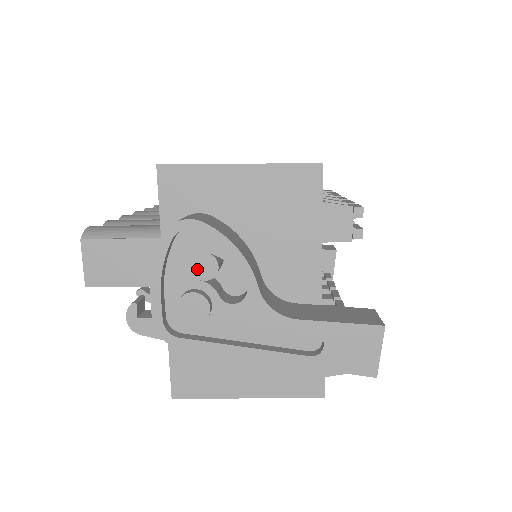
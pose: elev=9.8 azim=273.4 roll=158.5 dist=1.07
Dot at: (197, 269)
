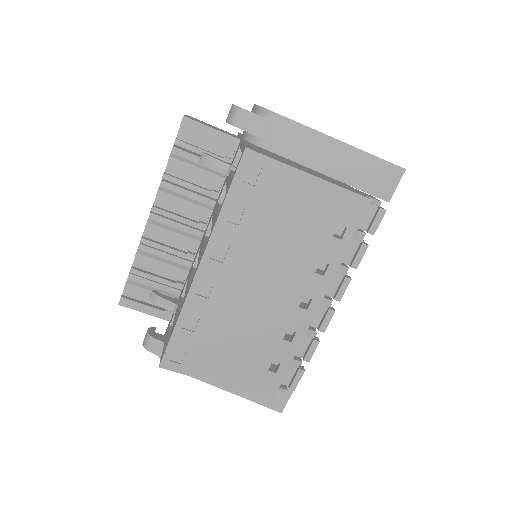
Dot at: occluded
